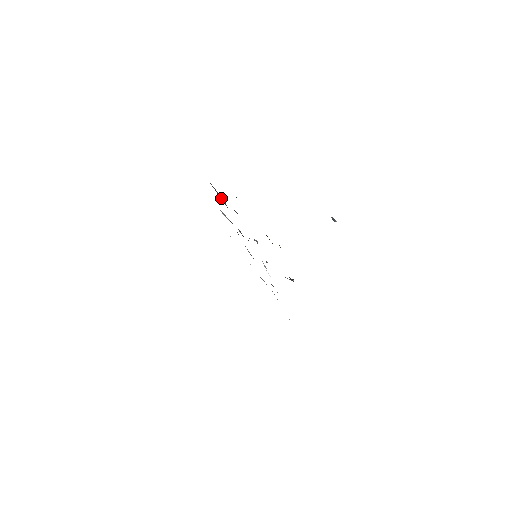
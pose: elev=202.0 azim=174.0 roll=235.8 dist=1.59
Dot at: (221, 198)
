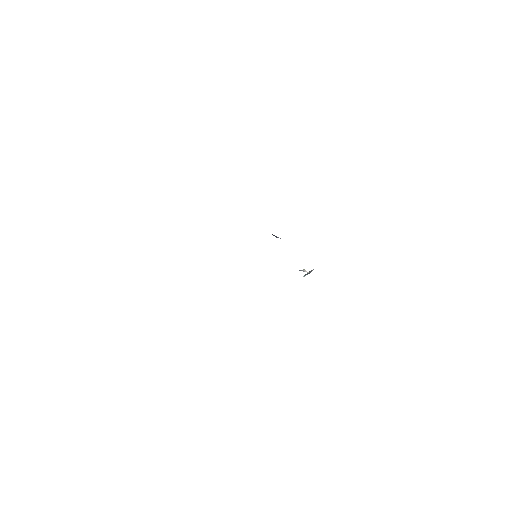
Dot at: occluded
